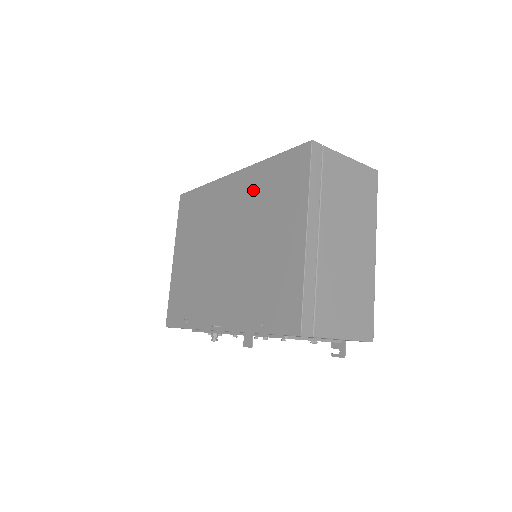
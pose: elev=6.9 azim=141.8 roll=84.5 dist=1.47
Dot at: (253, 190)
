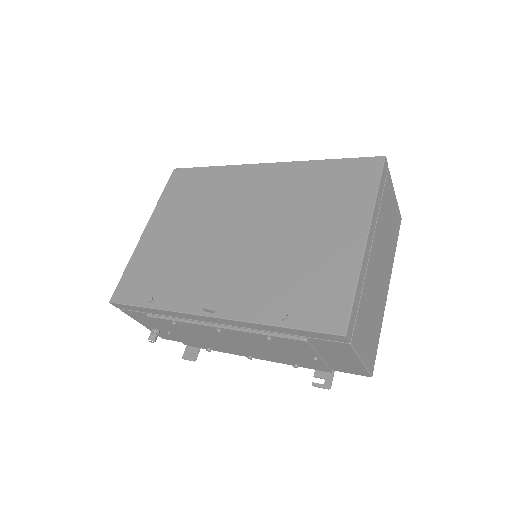
Dot at: (294, 184)
